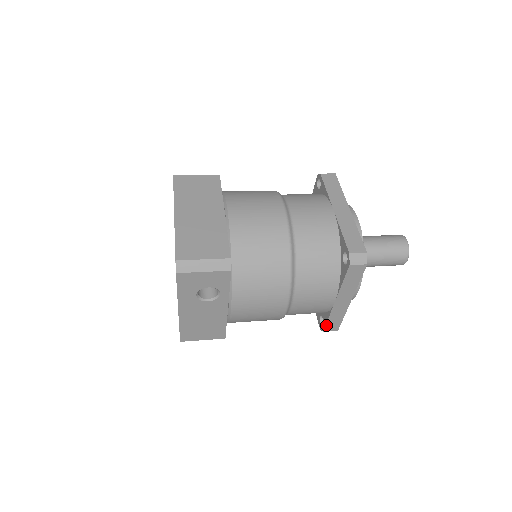
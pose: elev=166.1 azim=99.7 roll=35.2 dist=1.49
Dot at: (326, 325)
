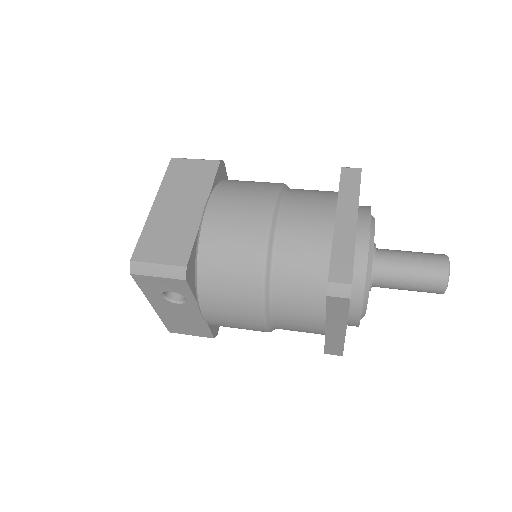
Dot at: (325, 348)
